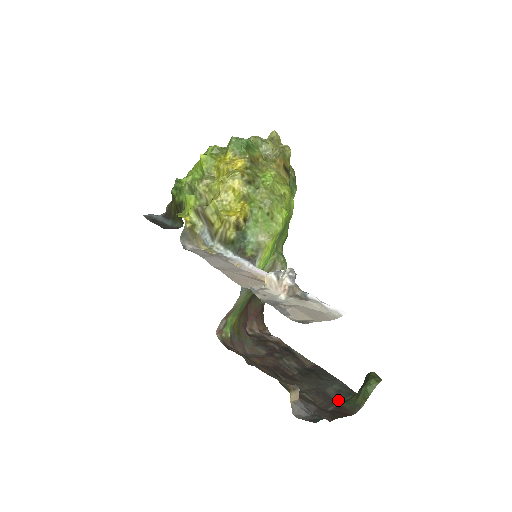
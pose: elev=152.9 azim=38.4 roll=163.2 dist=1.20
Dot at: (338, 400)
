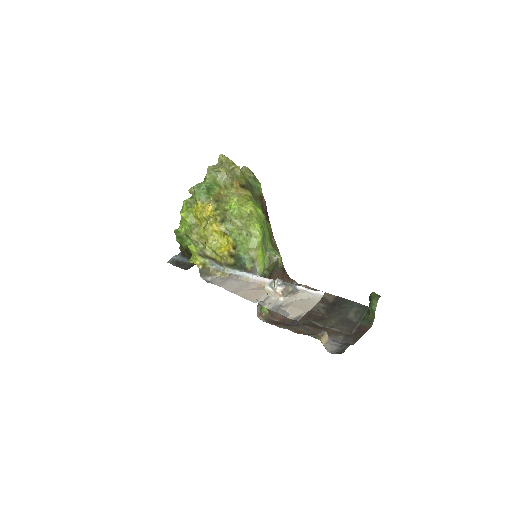
Dot at: (358, 321)
